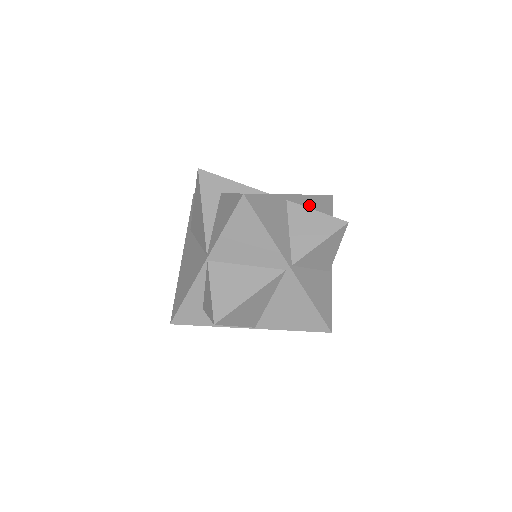
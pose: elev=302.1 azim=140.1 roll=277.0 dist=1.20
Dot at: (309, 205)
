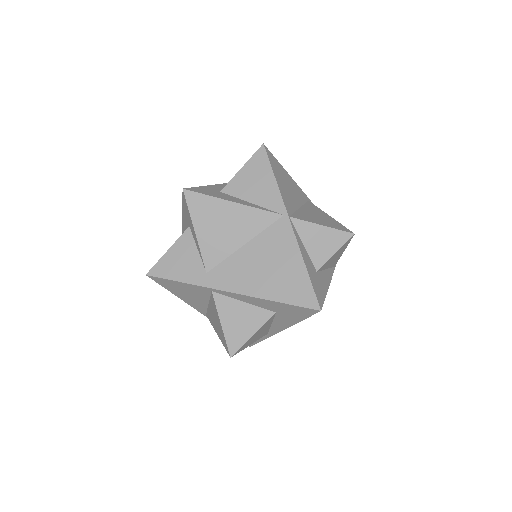
Dot at: (255, 302)
